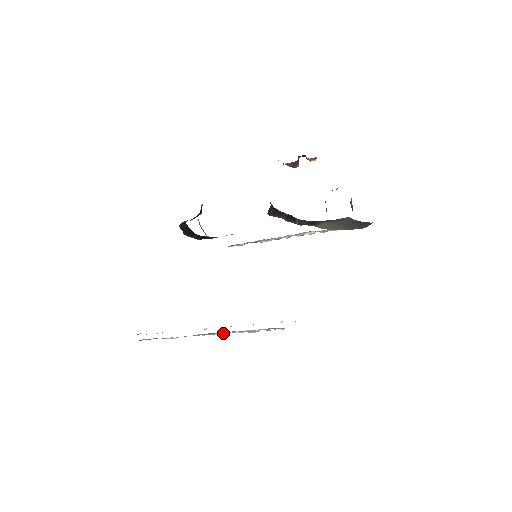
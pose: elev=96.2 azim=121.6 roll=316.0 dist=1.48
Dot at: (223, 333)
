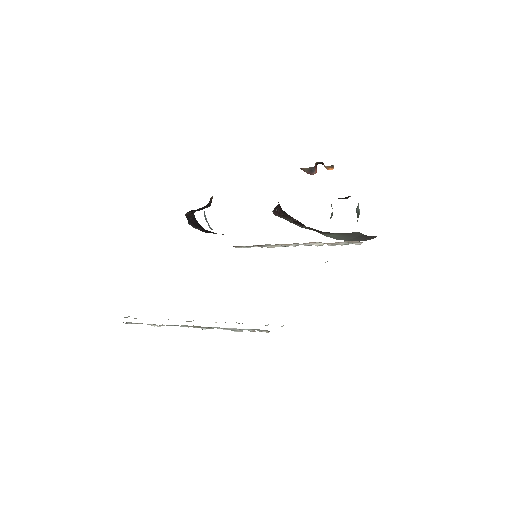
Dot at: (207, 327)
